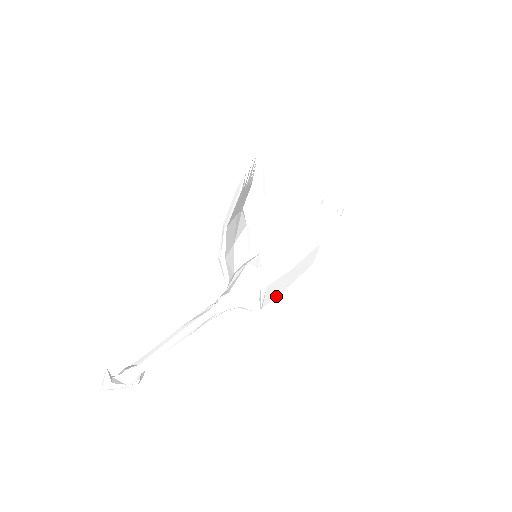
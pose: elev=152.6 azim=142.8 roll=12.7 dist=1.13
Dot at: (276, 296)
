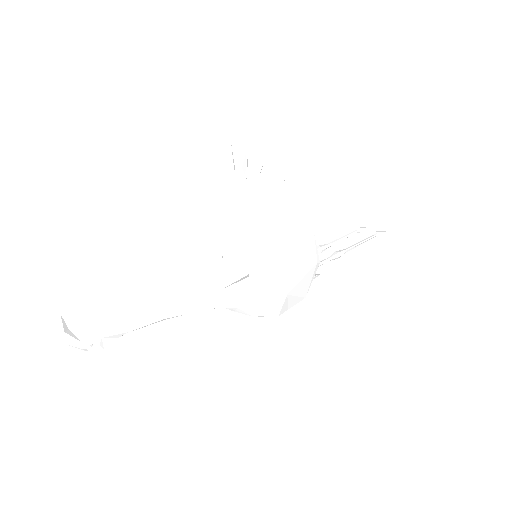
Dot at: (279, 301)
